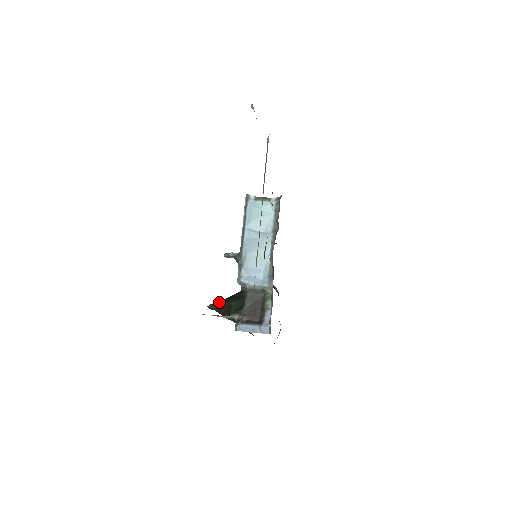
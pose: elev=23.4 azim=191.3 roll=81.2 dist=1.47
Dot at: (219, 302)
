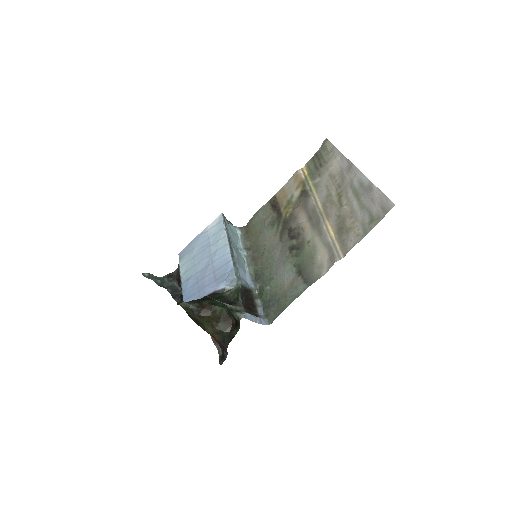
Dot at: (195, 300)
